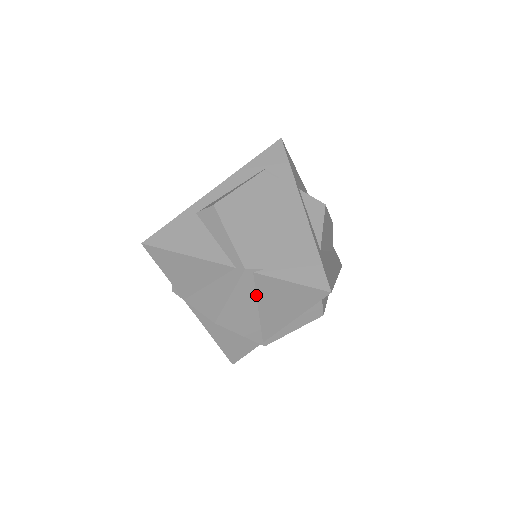
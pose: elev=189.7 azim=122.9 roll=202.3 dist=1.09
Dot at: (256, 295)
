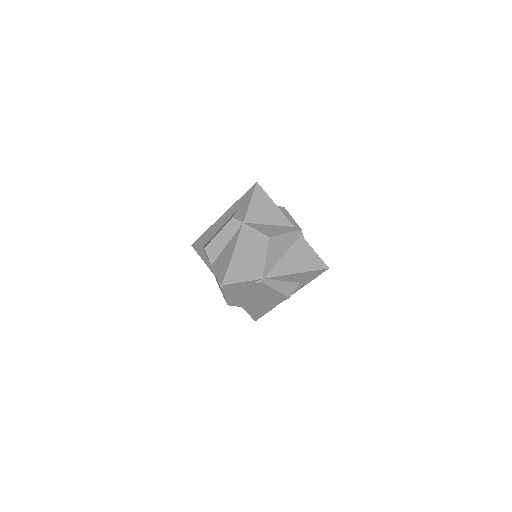
Dot at: (291, 247)
